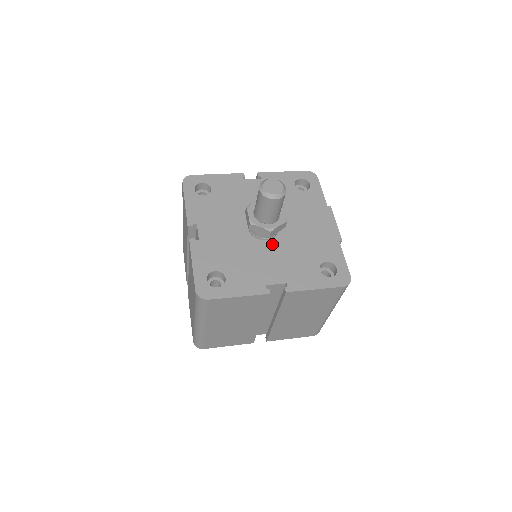
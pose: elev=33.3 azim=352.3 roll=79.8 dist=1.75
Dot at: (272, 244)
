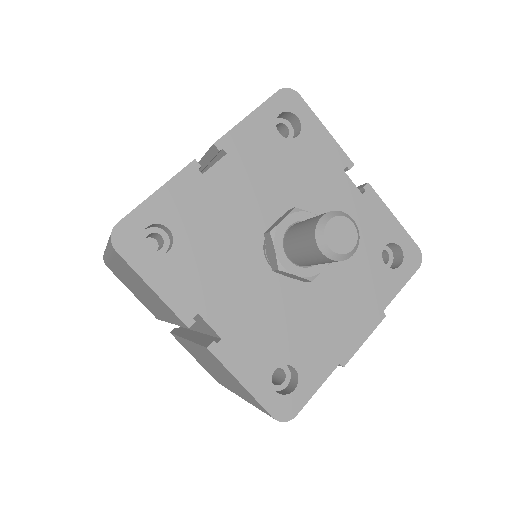
Dot at: (270, 278)
